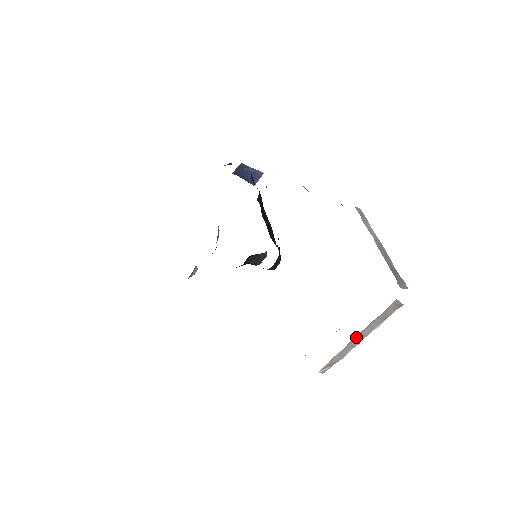
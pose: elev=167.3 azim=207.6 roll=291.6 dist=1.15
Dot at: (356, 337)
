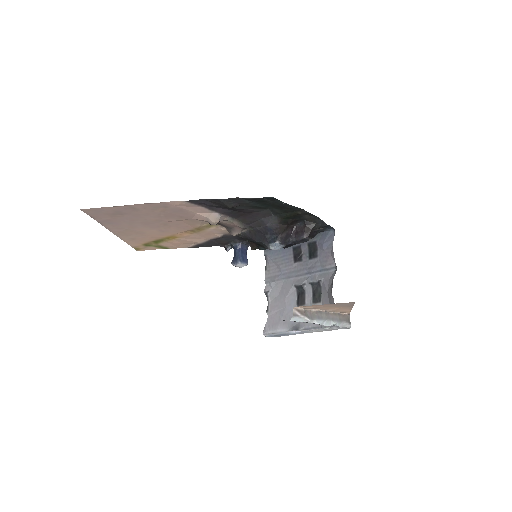
Dot at: (325, 313)
